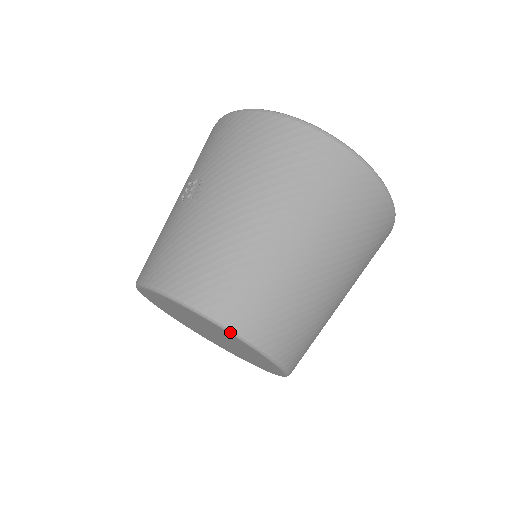
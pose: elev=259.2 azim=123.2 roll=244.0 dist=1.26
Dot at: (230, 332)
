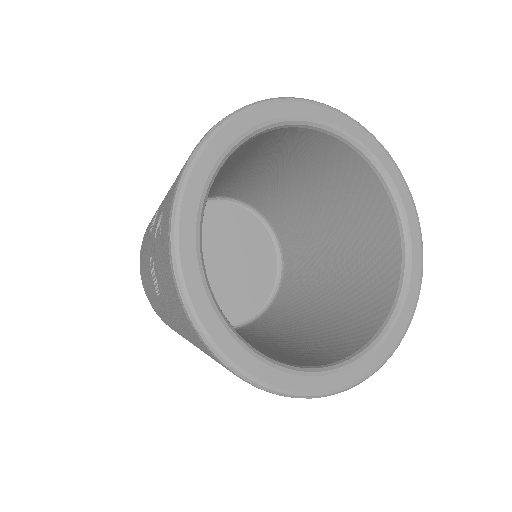
Dot at: occluded
